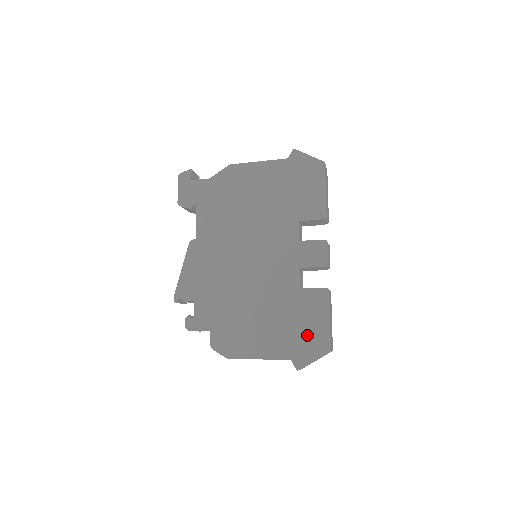
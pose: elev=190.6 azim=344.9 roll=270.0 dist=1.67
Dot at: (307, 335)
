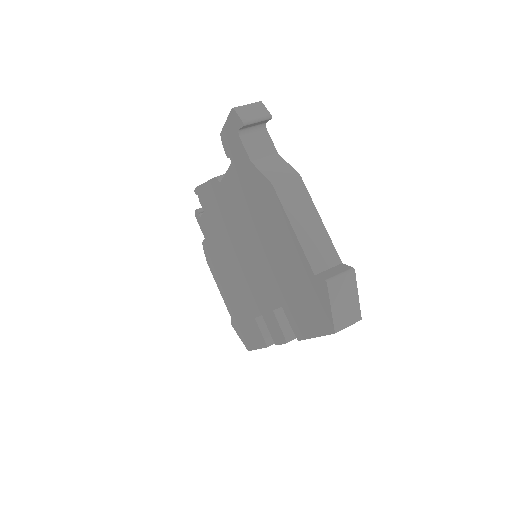
Dot at: (243, 330)
